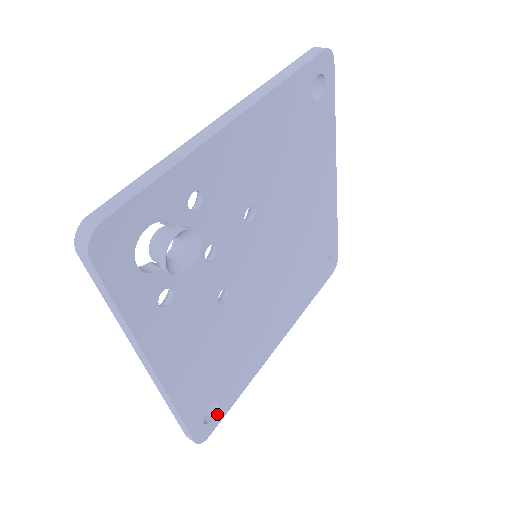
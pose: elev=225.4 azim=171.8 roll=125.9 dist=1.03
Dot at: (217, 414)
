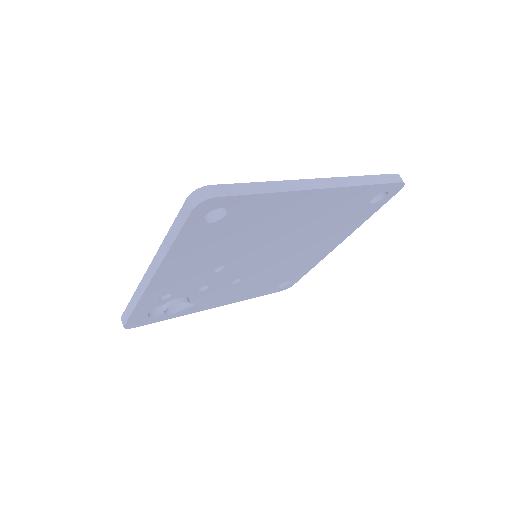
Dot at: (292, 281)
